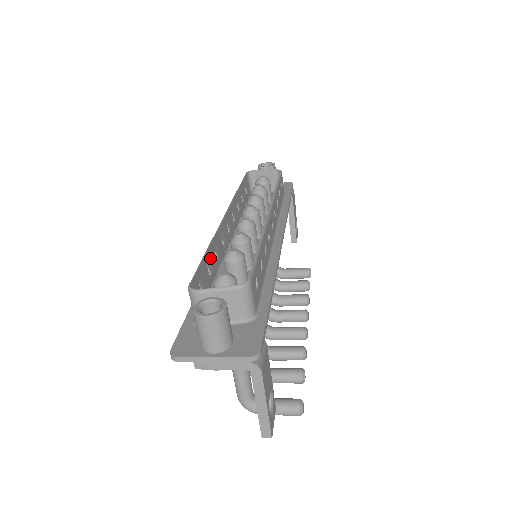
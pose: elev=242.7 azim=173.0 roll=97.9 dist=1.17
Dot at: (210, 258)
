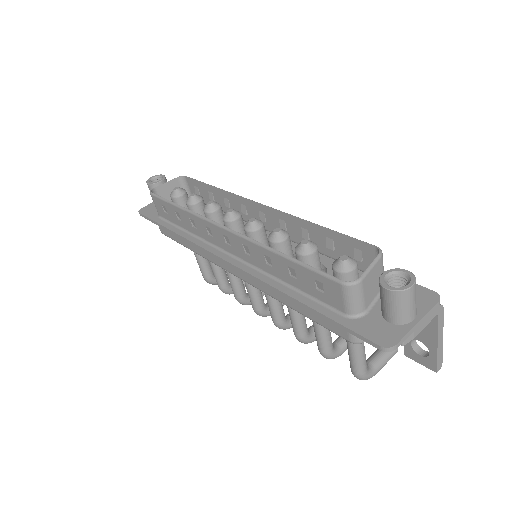
Dot at: (285, 263)
